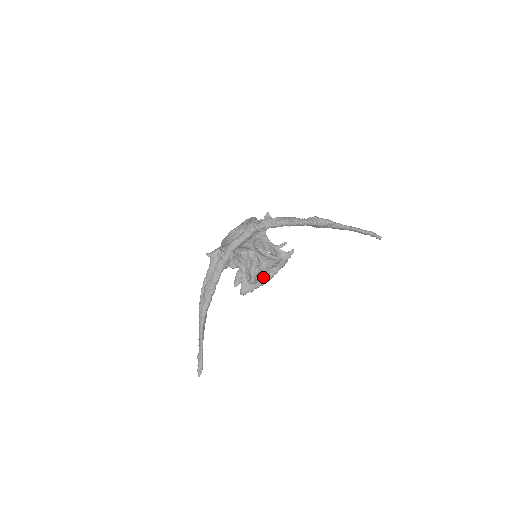
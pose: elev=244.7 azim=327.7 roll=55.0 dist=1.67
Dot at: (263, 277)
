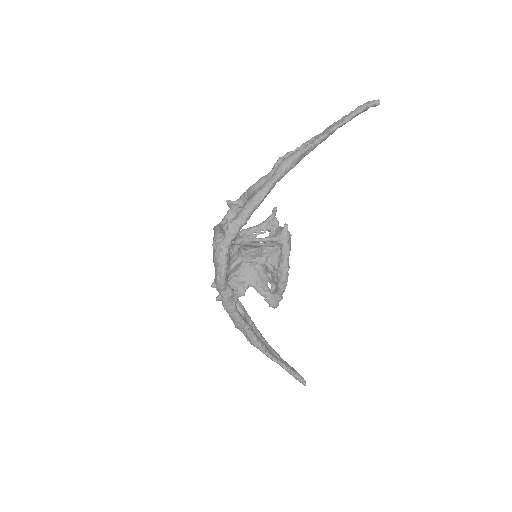
Dot at: (279, 282)
